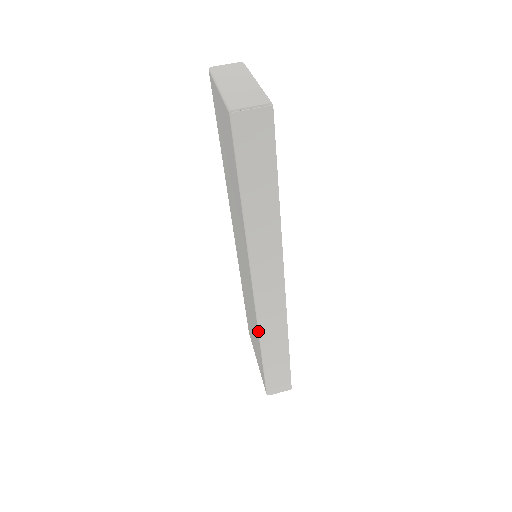
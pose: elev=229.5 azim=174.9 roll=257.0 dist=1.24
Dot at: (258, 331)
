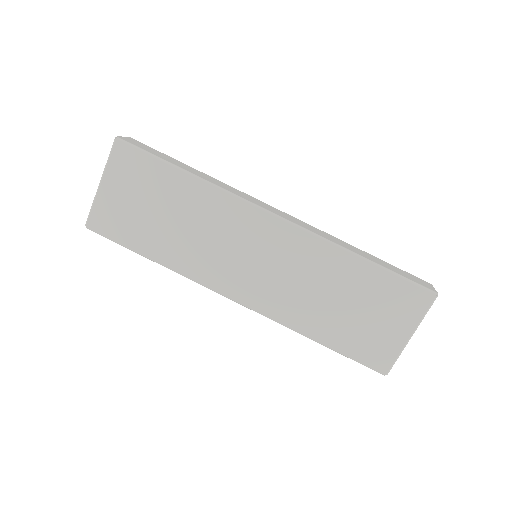
Dot at: (328, 242)
